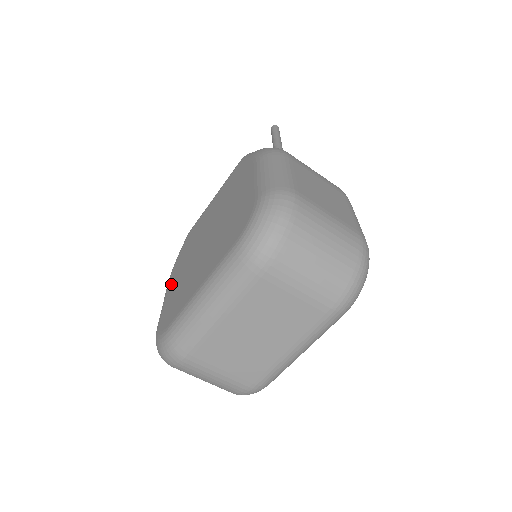
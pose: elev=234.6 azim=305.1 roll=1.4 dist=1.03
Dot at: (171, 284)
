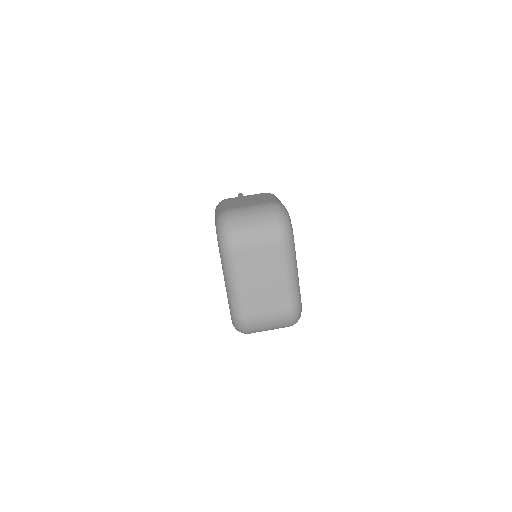
Dot at: occluded
